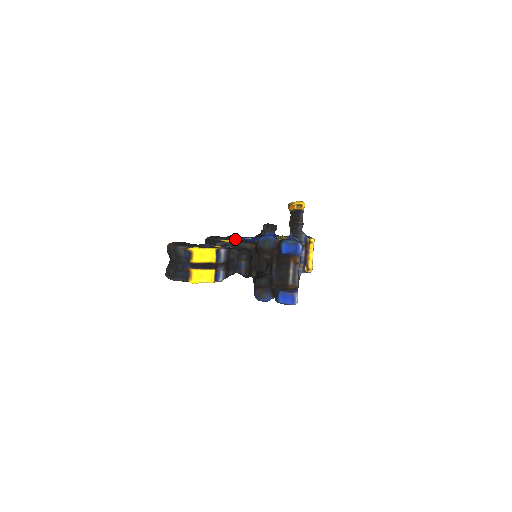
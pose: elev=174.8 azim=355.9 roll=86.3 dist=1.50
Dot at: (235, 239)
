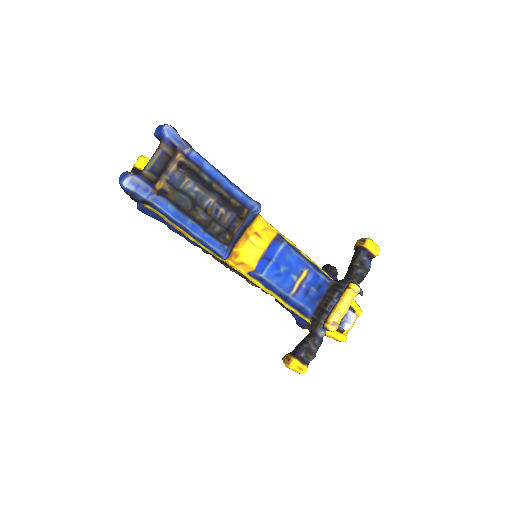
Dot at: occluded
